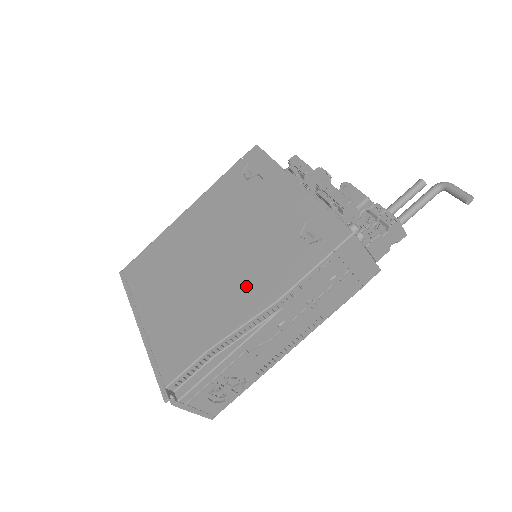
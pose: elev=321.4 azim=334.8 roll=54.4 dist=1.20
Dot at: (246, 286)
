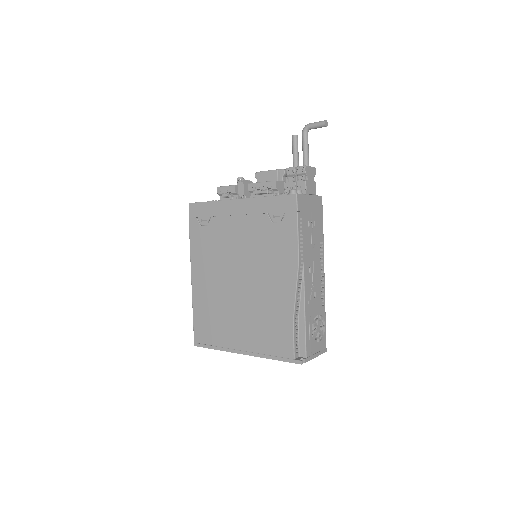
Dot at: (275, 273)
